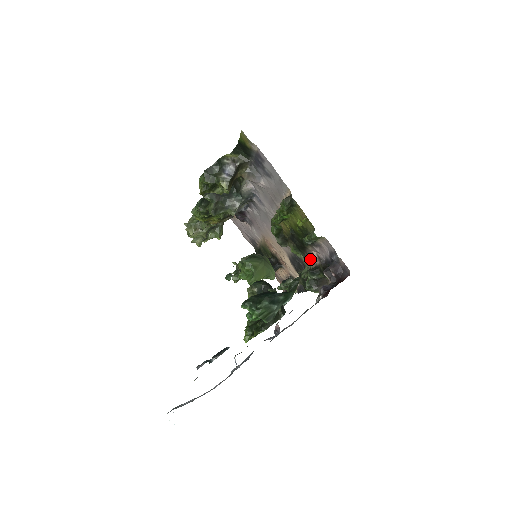
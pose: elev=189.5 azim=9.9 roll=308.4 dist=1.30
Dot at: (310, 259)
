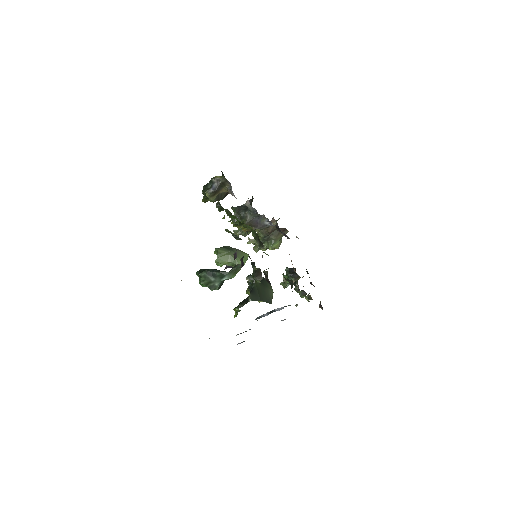
Dot at: (262, 257)
